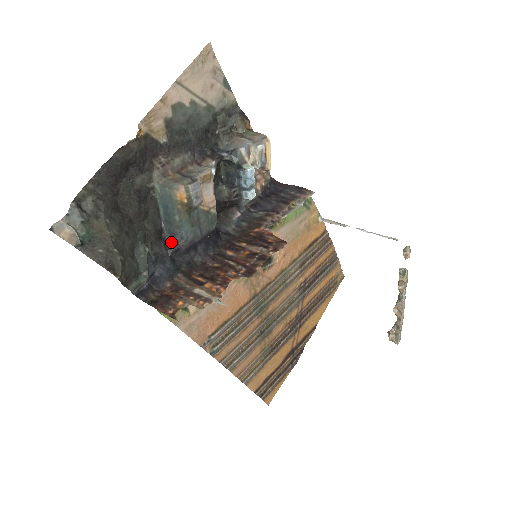
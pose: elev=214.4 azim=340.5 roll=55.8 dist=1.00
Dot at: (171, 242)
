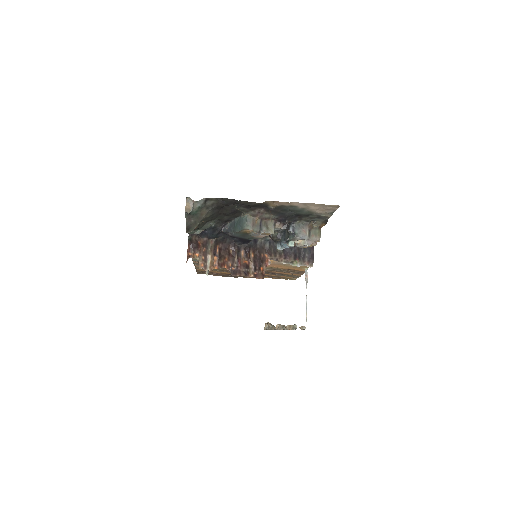
Dot at: (227, 229)
